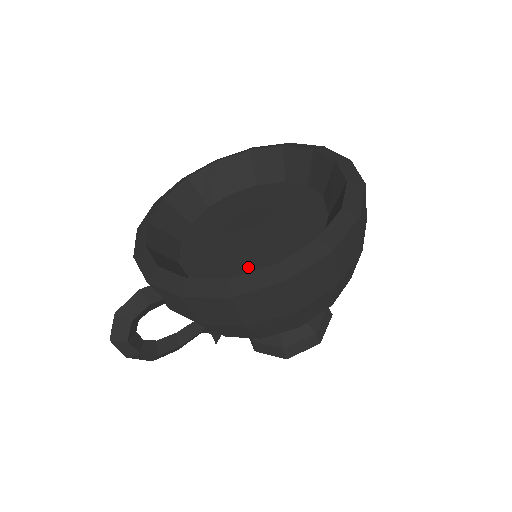
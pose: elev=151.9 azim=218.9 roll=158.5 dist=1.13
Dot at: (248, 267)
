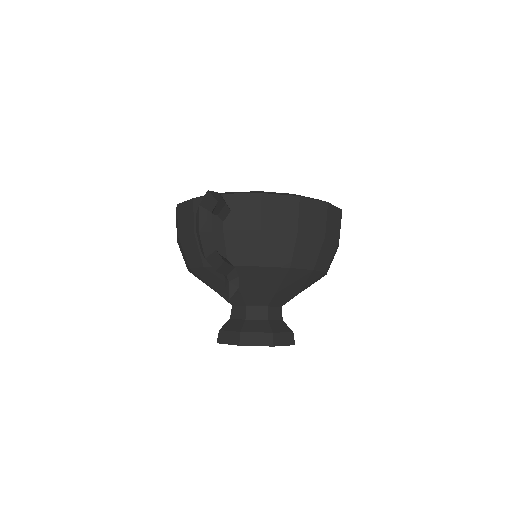
Dot at: occluded
